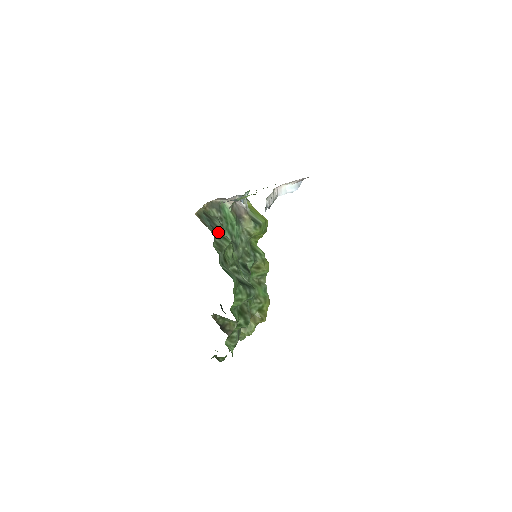
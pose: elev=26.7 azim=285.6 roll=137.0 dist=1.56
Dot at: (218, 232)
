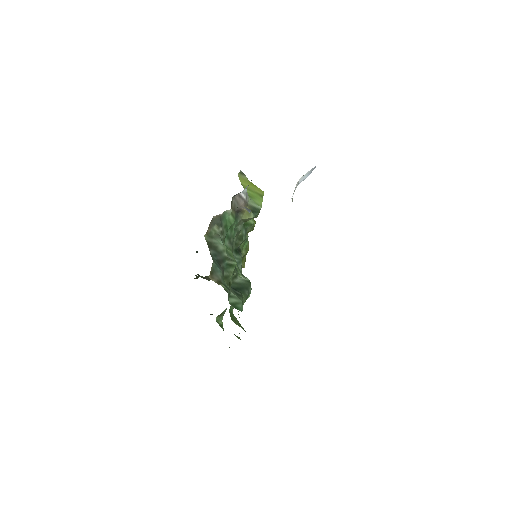
Dot at: (224, 261)
